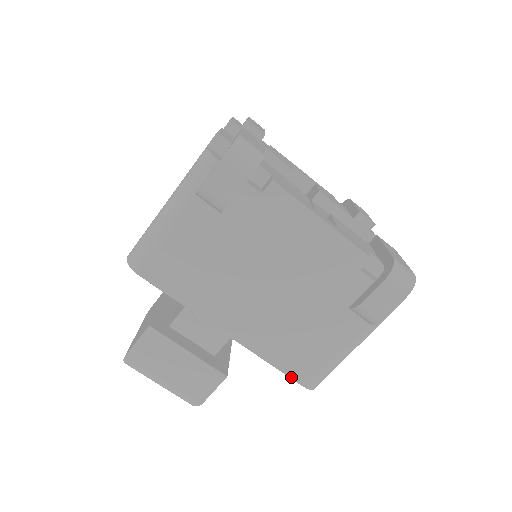
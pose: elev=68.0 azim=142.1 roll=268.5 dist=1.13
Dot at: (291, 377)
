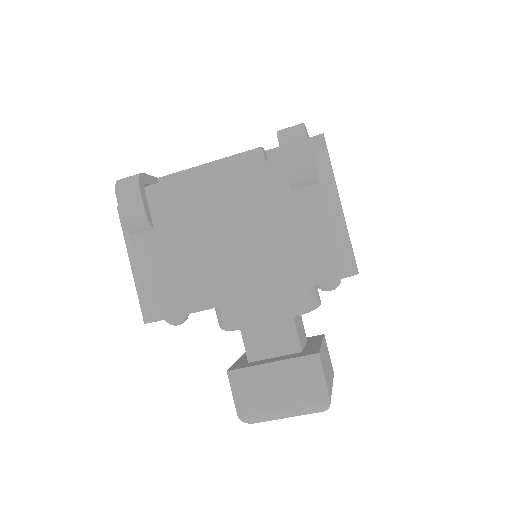
Dot at: (322, 282)
